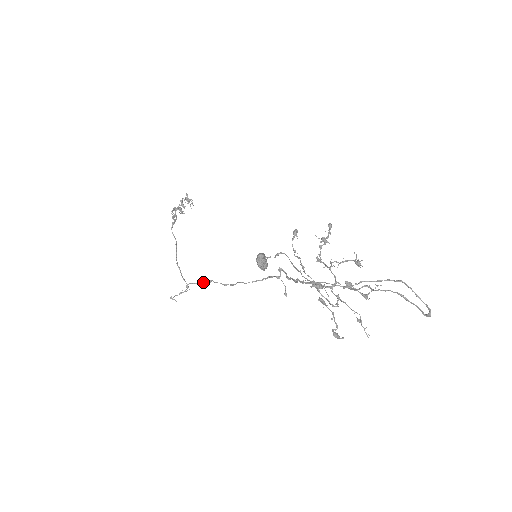
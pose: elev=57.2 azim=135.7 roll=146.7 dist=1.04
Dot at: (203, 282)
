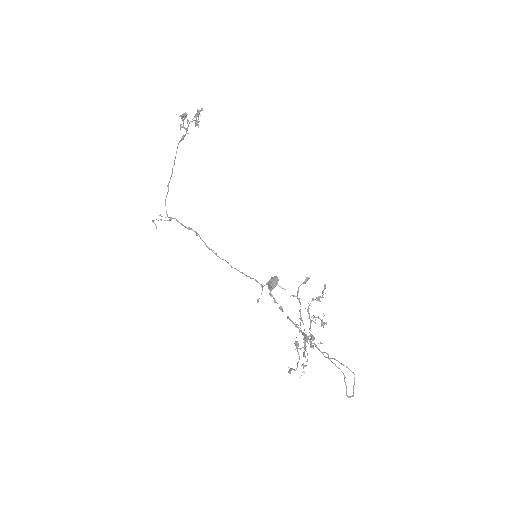
Dot at: (190, 229)
